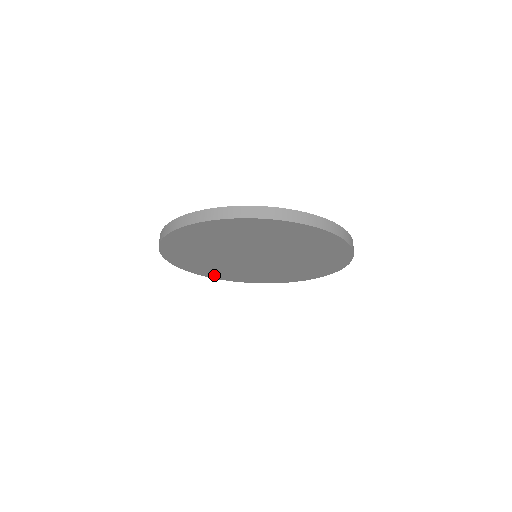
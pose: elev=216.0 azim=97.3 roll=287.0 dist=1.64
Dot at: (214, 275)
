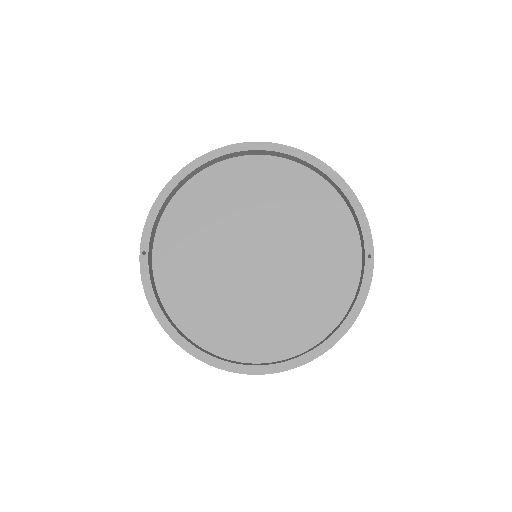
Dot at: (212, 170)
